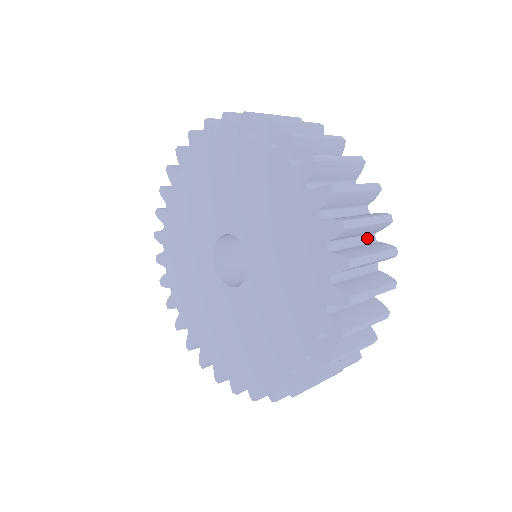
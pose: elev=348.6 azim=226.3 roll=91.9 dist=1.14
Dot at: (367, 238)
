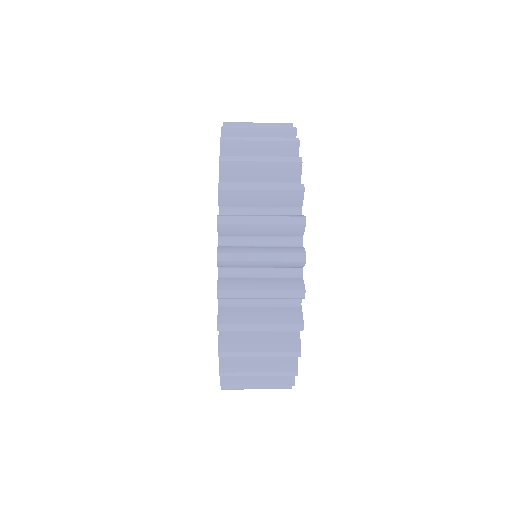
Dot at: occluded
